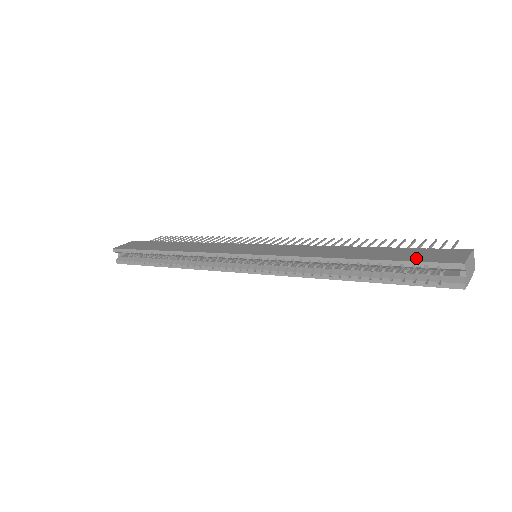
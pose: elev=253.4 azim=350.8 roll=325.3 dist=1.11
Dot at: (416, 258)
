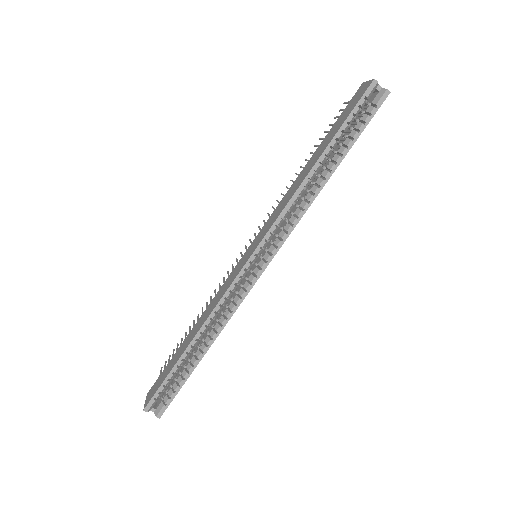
Dot at: (348, 112)
